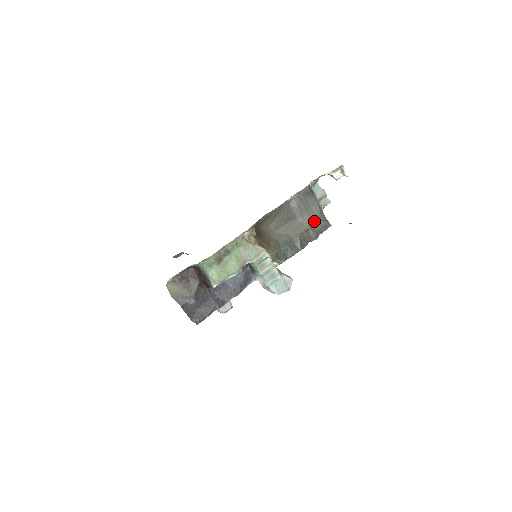
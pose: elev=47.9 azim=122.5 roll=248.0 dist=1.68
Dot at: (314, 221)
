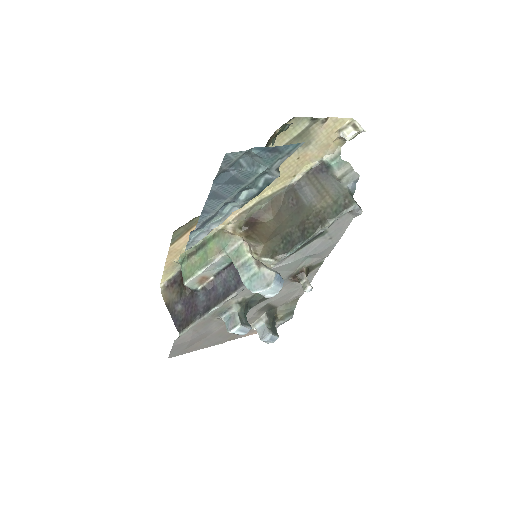
Dot at: (328, 202)
